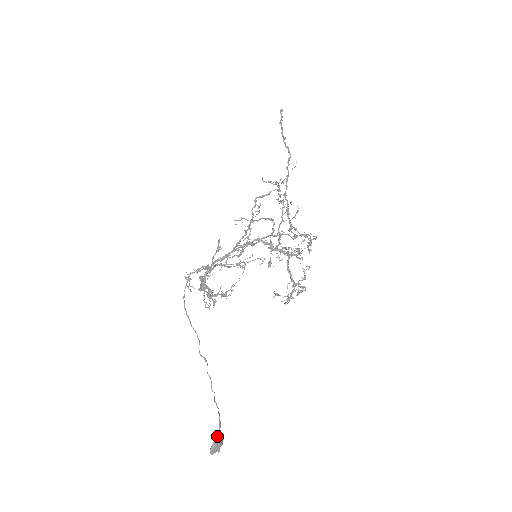
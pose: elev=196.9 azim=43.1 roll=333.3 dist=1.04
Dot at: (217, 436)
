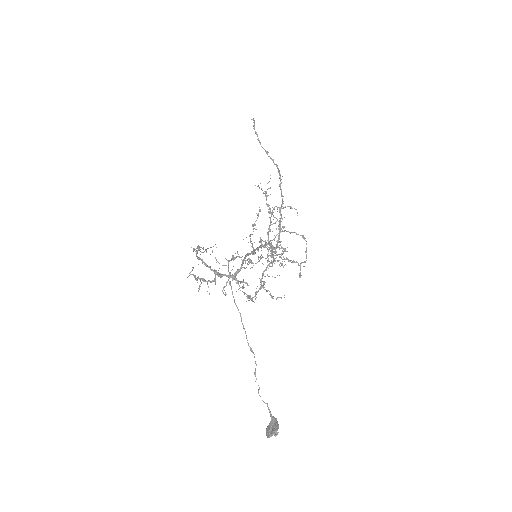
Dot at: (276, 421)
